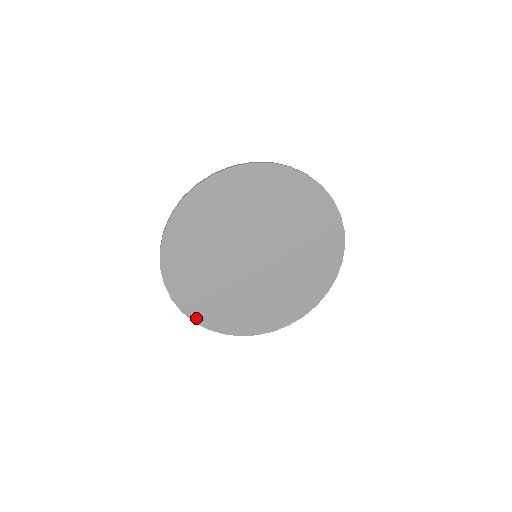
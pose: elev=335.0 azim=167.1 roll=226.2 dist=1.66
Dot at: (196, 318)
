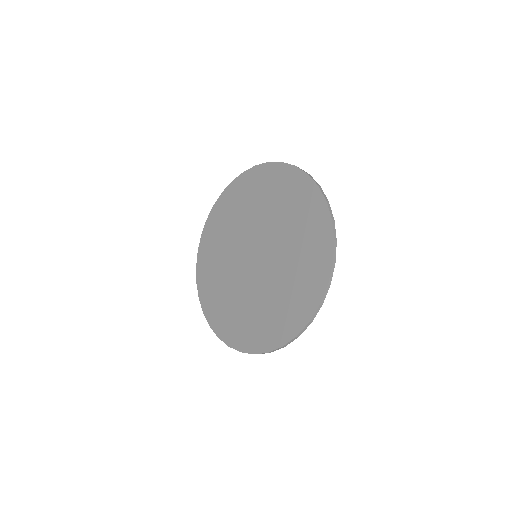
Dot at: (219, 332)
